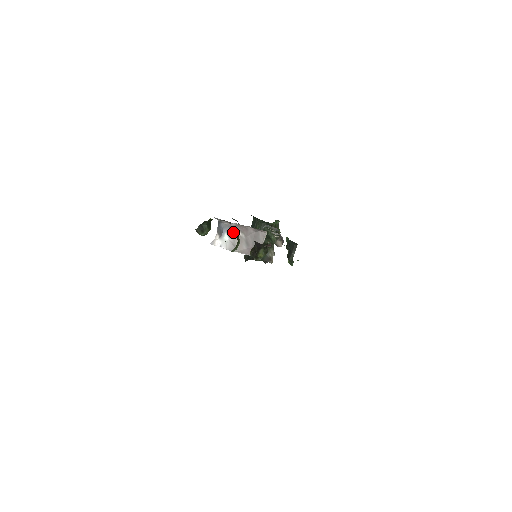
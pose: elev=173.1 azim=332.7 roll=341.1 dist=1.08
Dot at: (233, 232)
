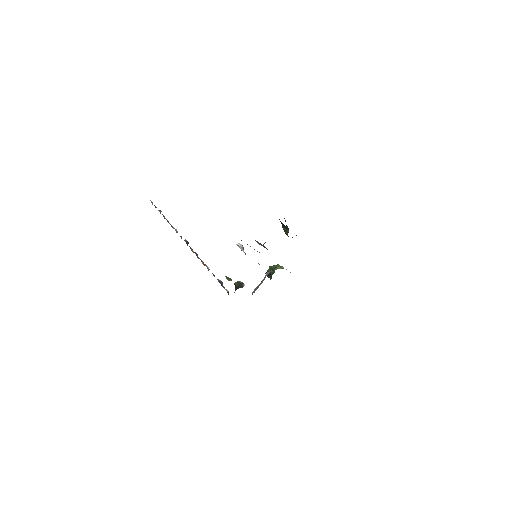
Dot at: occluded
